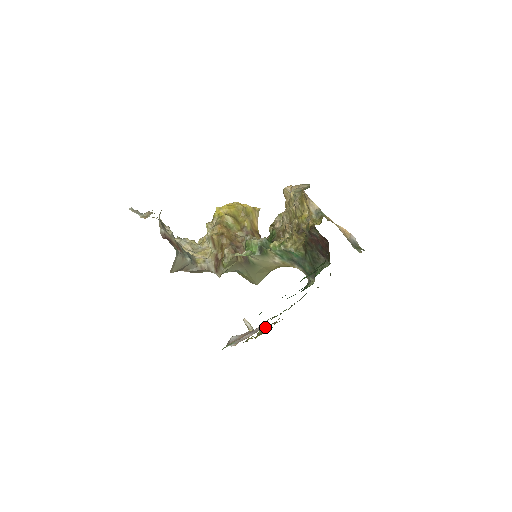
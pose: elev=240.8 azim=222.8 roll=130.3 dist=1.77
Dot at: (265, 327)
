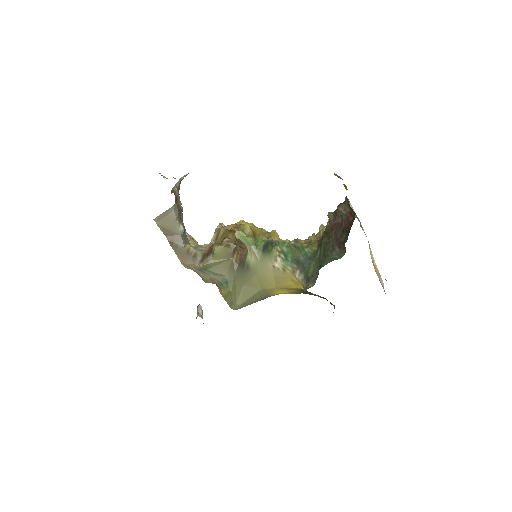
Dot at: occluded
